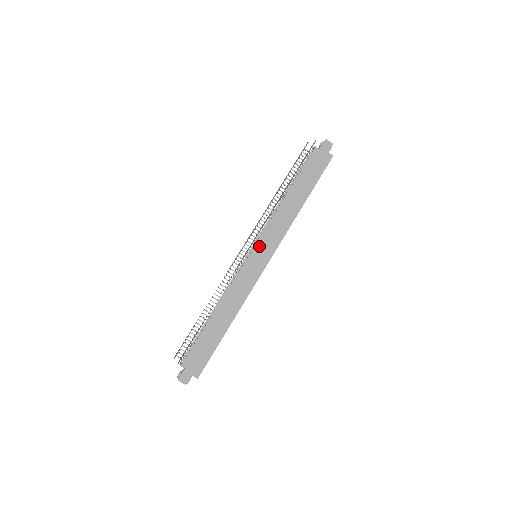
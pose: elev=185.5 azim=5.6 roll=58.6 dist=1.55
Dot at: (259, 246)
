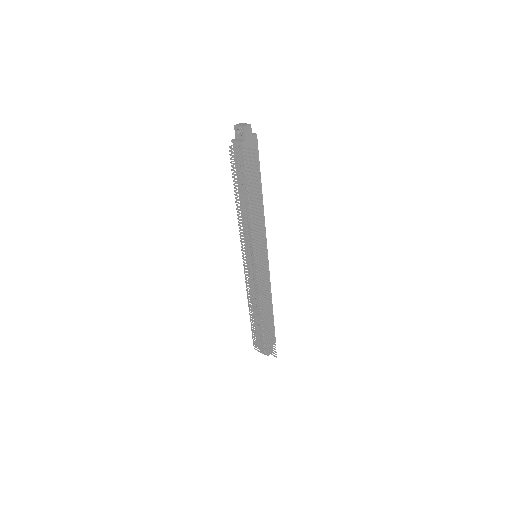
Dot at: (257, 251)
